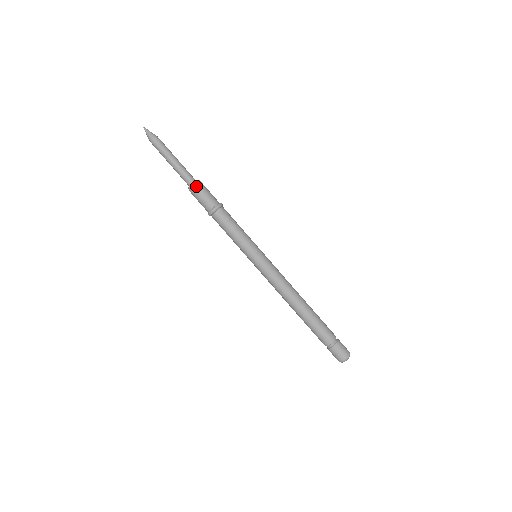
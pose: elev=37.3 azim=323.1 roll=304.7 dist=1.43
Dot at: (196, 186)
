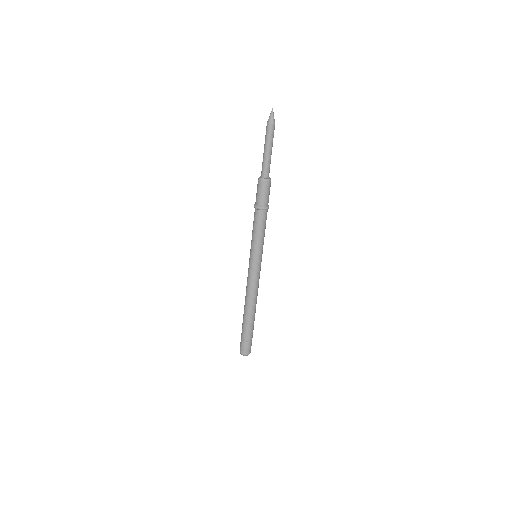
Dot at: (269, 183)
